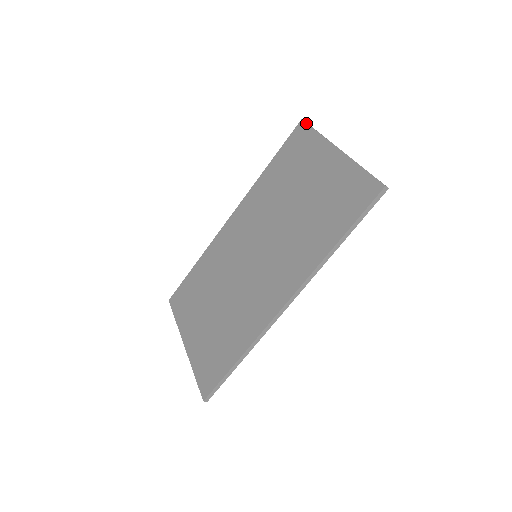
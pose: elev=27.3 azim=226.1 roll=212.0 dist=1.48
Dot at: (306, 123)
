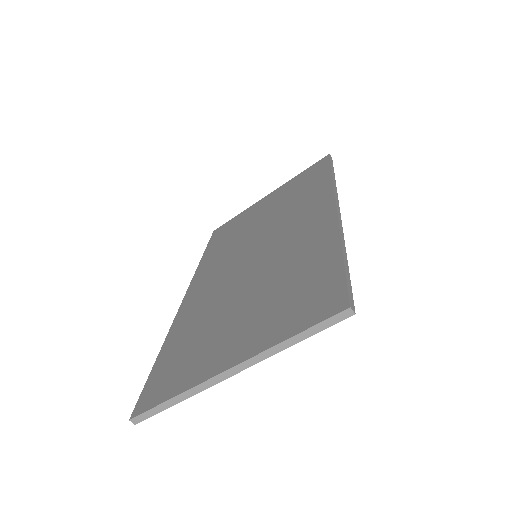
Dot at: (221, 226)
